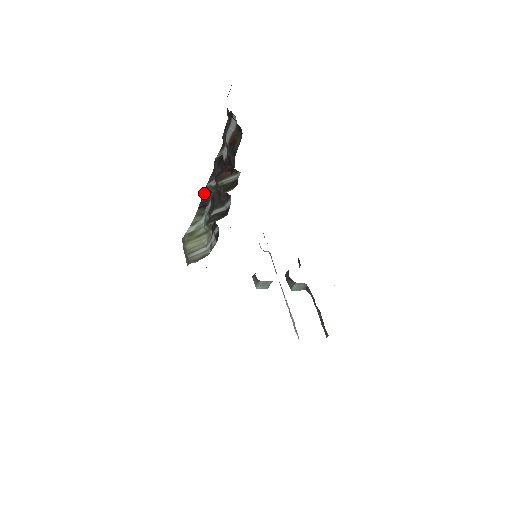
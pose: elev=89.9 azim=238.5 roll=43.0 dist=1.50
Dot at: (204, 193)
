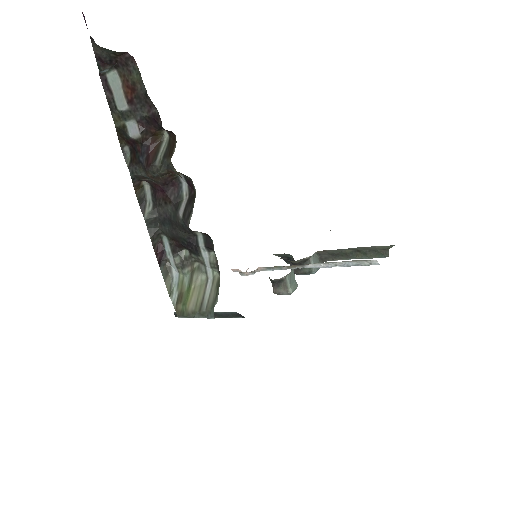
Dot at: (150, 234)
